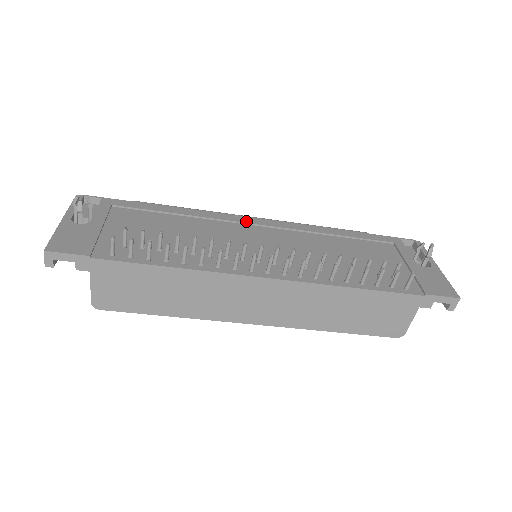
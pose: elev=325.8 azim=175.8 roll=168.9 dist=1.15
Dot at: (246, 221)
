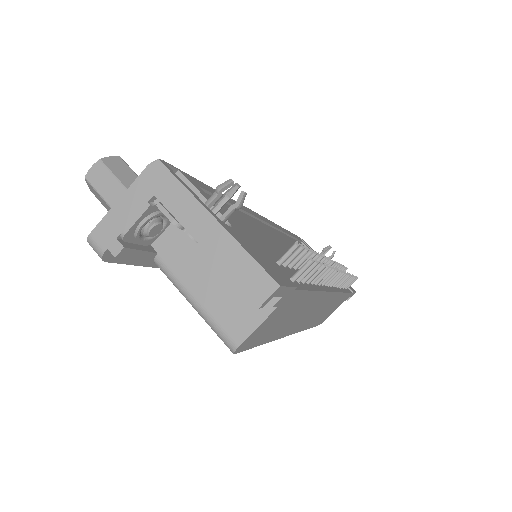
Dot at: (261, 218)
